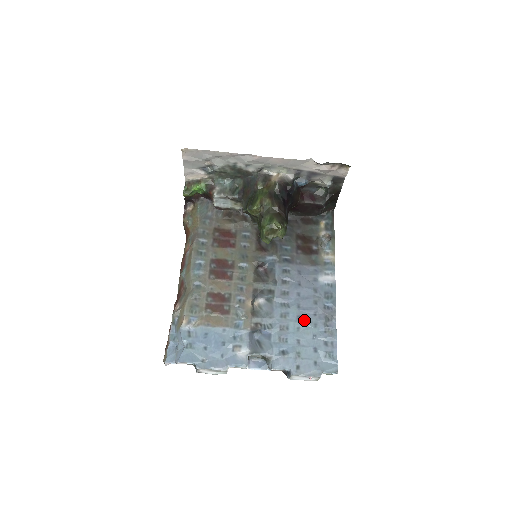
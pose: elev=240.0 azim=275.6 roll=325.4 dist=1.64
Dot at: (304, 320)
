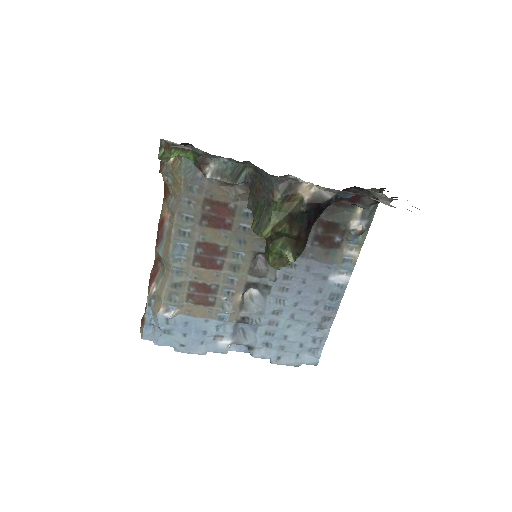
Dot at: (298, 319)
